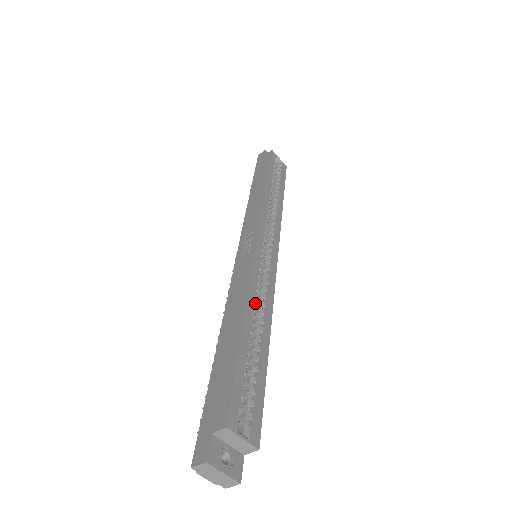
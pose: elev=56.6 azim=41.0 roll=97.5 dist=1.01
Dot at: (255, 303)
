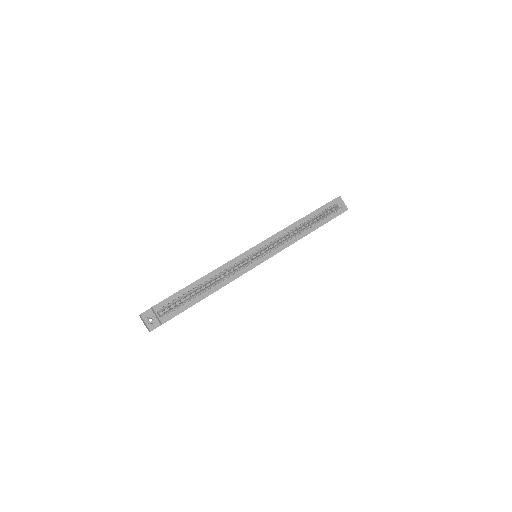
Dot at: (218, 274)
